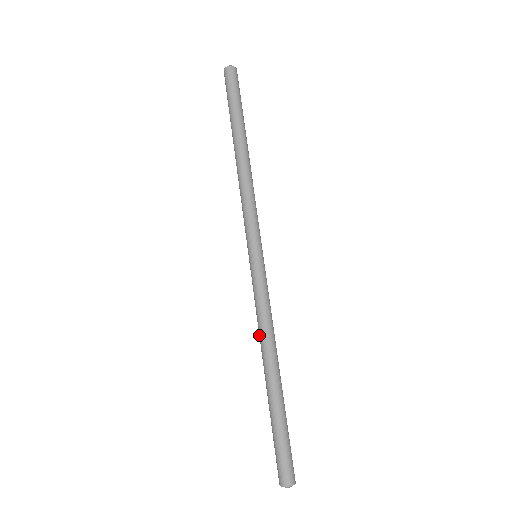
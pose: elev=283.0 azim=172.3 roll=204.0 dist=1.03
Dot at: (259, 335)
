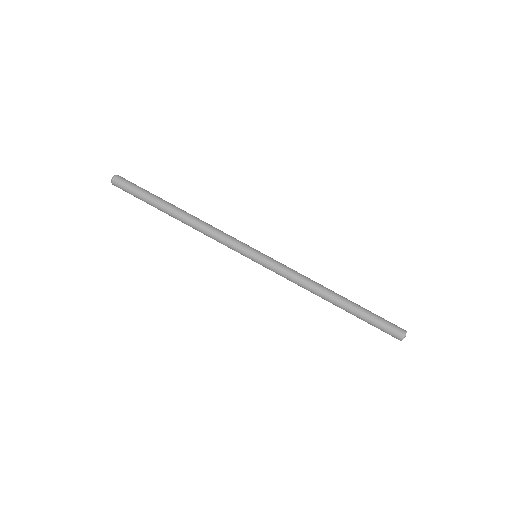
Dot at: occluded
